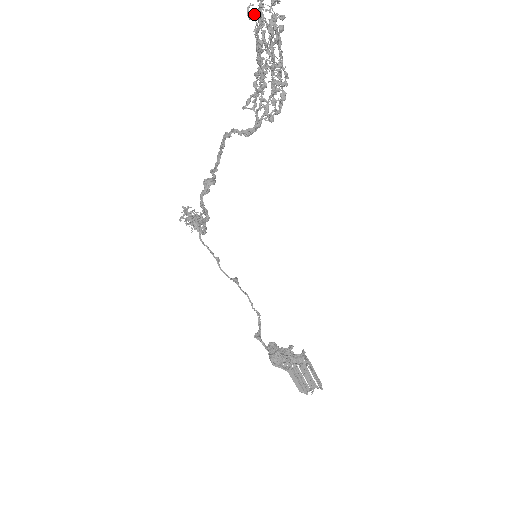
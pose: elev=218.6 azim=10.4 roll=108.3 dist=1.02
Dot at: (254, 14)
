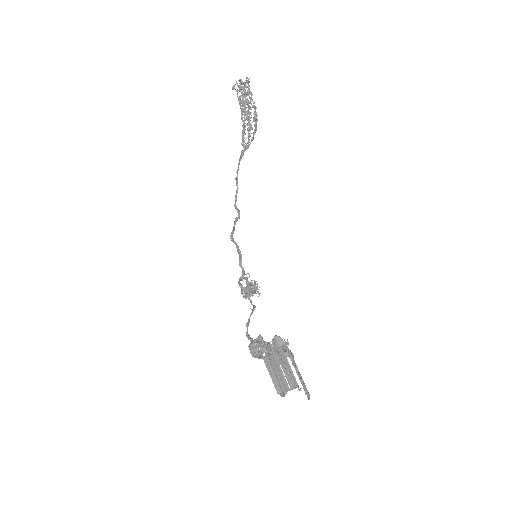
Dot at: occluded
